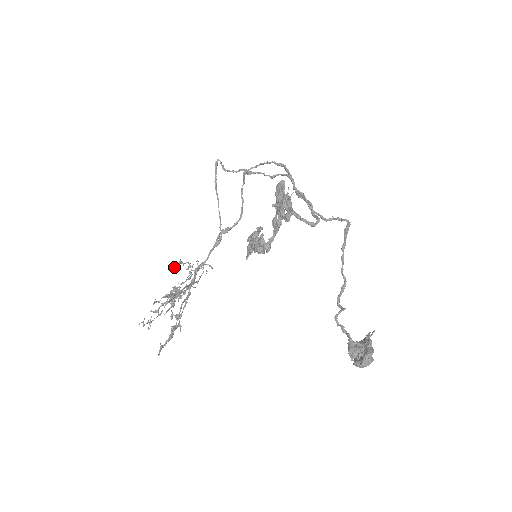
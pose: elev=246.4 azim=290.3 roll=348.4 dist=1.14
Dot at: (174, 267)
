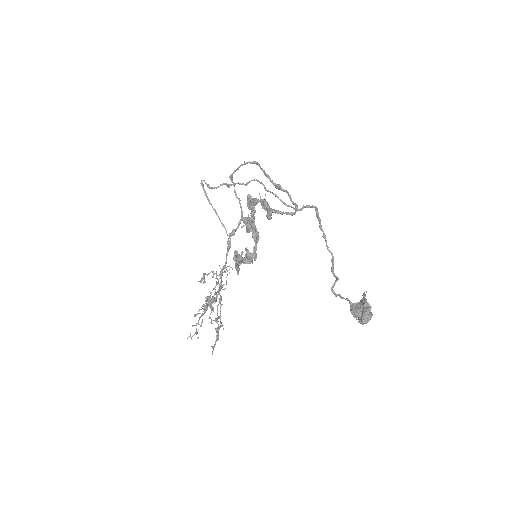
Dot at: (200, 281)
